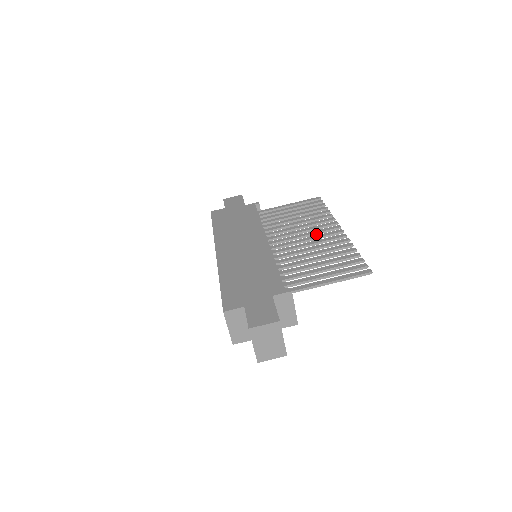
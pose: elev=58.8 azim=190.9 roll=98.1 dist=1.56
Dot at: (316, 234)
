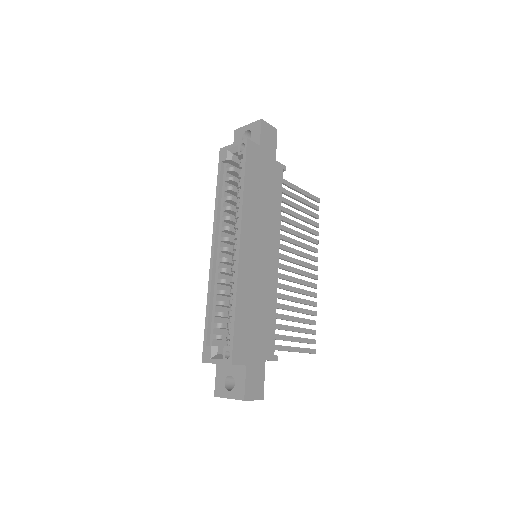
Dot at: (303, 266)
